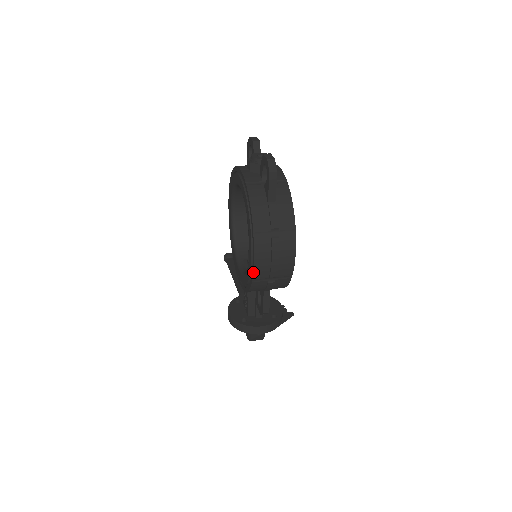
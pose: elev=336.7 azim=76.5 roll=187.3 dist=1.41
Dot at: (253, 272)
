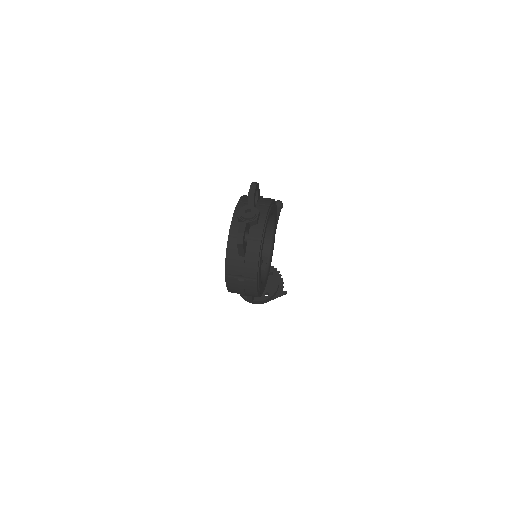
Dot at: (228, 290)
